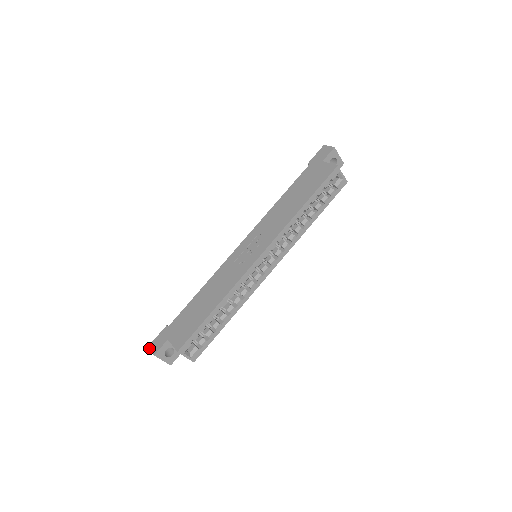
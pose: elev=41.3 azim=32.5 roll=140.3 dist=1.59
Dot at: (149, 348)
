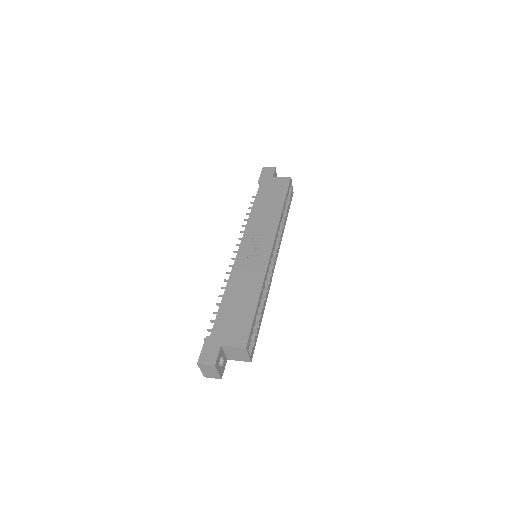
Dot at: (201, 363)
